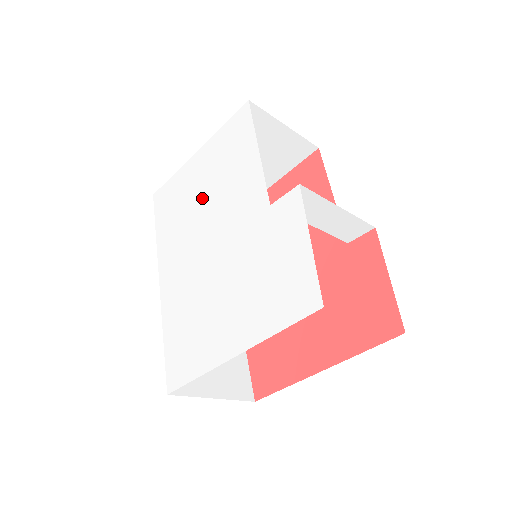
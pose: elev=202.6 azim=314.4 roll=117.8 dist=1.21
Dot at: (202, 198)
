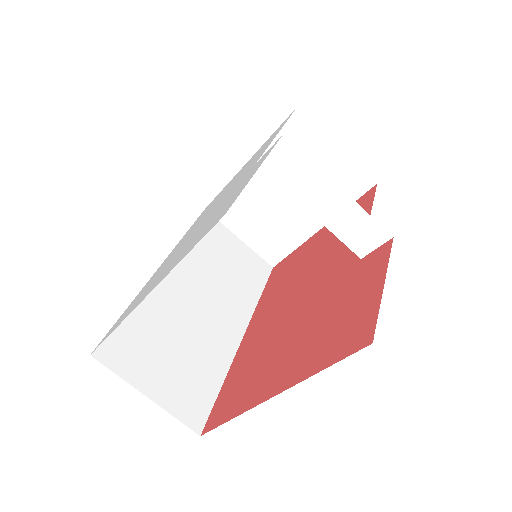
Dot at: (225, 190)
